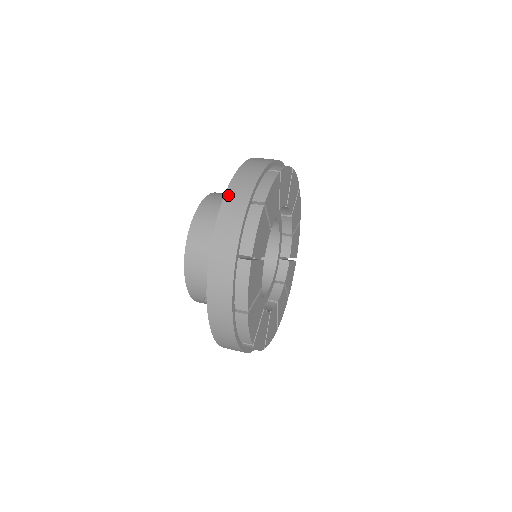
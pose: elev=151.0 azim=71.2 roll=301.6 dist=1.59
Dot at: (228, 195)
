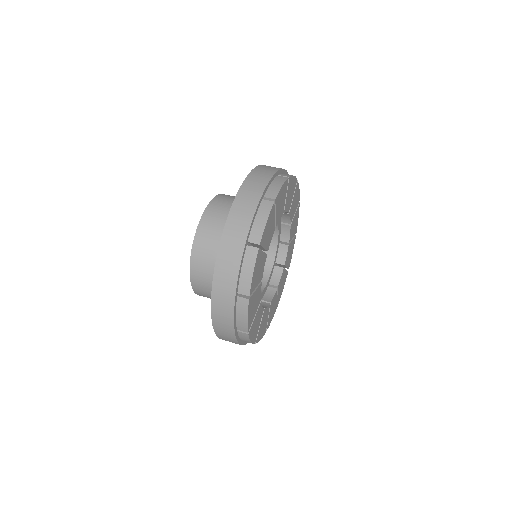
Dot at: (215, 291)
